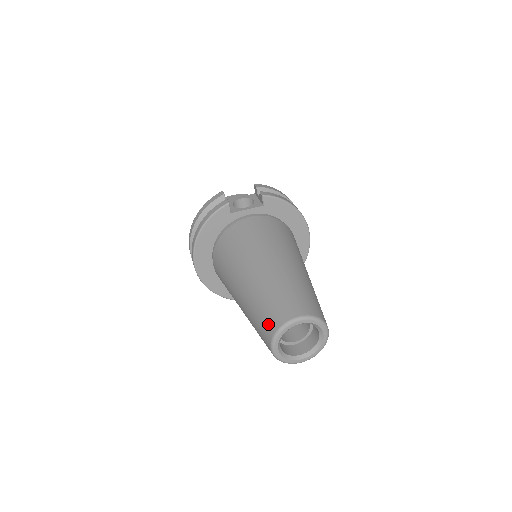
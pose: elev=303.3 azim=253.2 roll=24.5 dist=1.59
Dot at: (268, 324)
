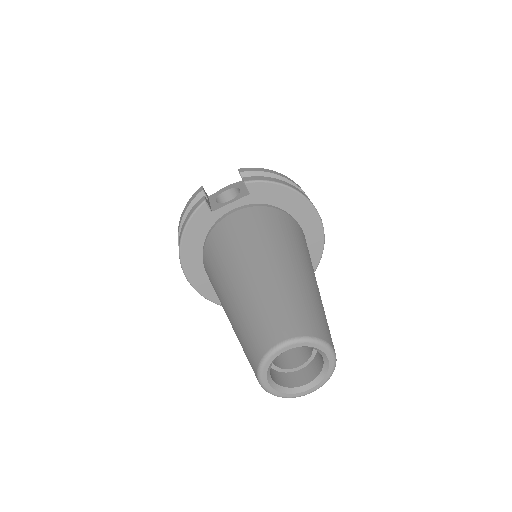
Dot at: (251, 353)
